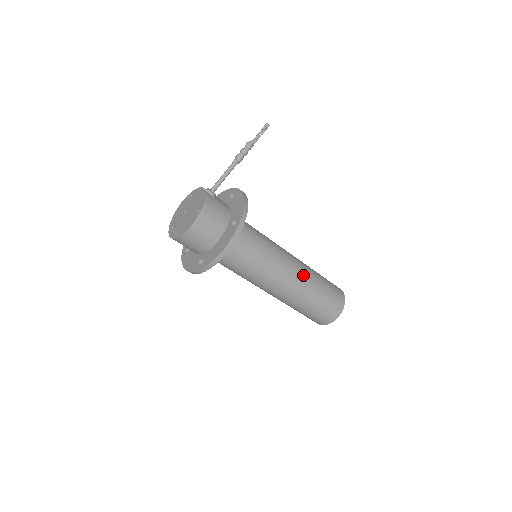
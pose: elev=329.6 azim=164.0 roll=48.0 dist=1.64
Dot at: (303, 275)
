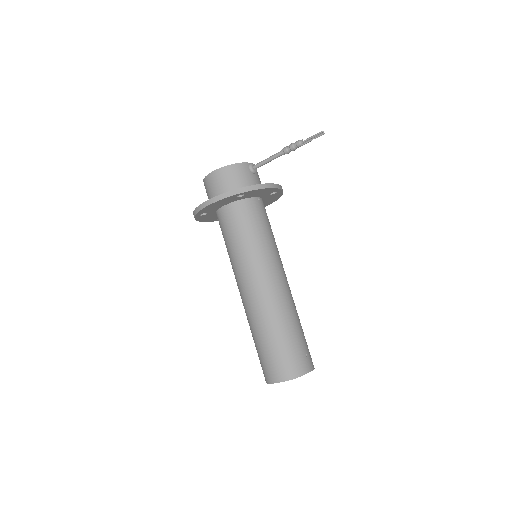
Dot at: (274, 302)
